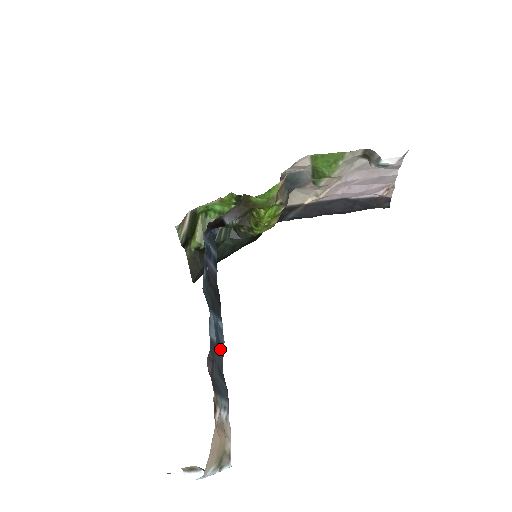
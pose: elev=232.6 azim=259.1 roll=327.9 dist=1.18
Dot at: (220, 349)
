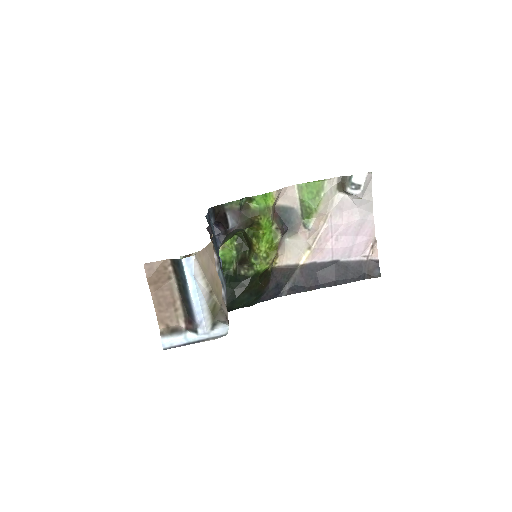
Dot at: (219, 260)
